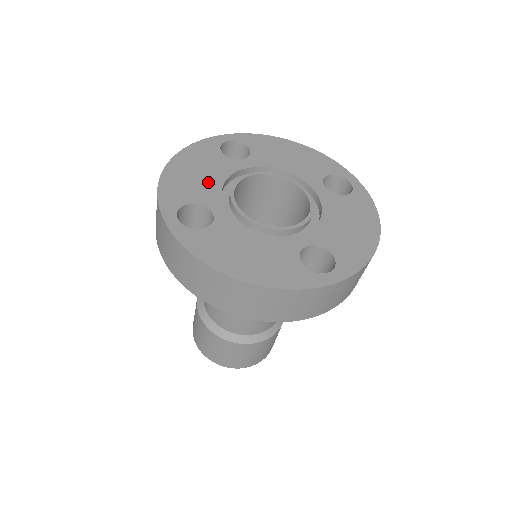
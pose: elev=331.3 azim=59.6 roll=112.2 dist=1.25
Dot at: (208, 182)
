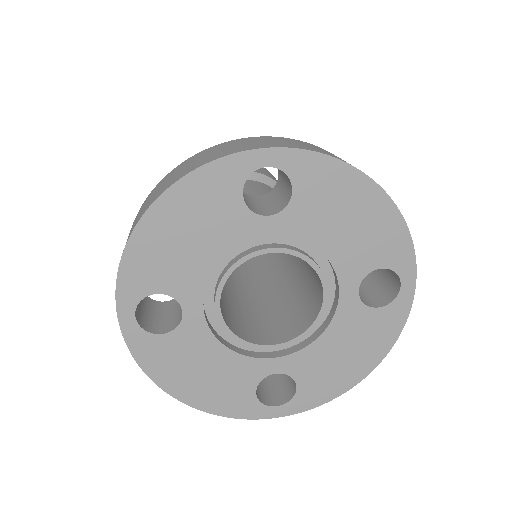
Dot at: (196, 258)
